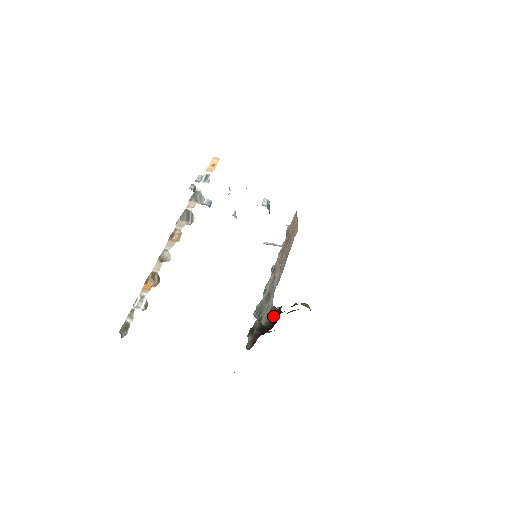
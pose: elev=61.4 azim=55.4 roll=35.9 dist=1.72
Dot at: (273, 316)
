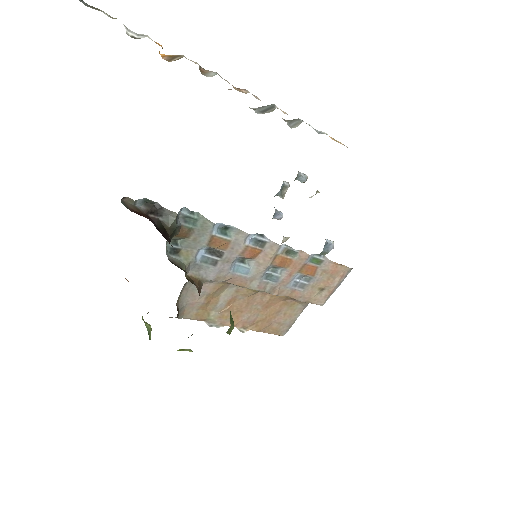
Dot at: occluded
